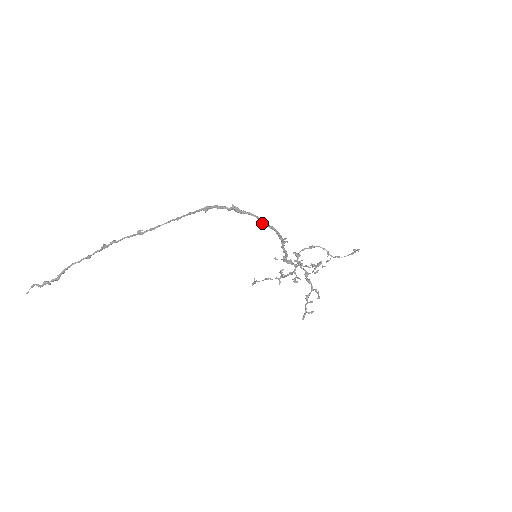
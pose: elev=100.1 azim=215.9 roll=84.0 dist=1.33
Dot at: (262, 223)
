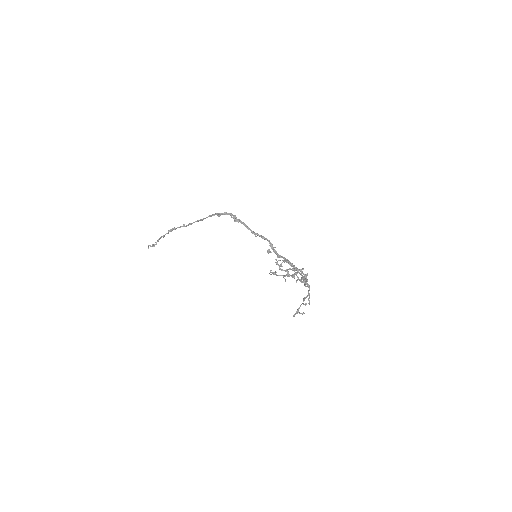
Dot at: (253, 232)
